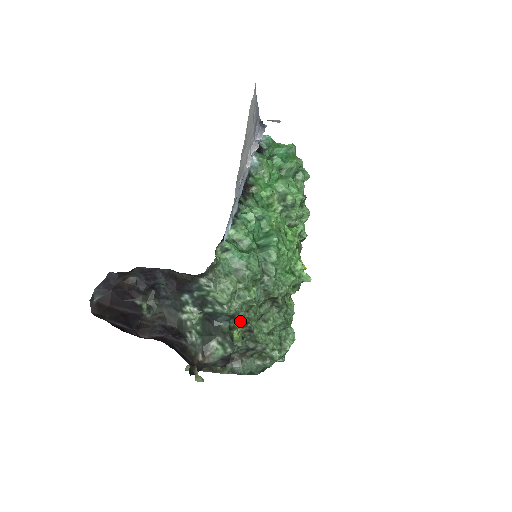
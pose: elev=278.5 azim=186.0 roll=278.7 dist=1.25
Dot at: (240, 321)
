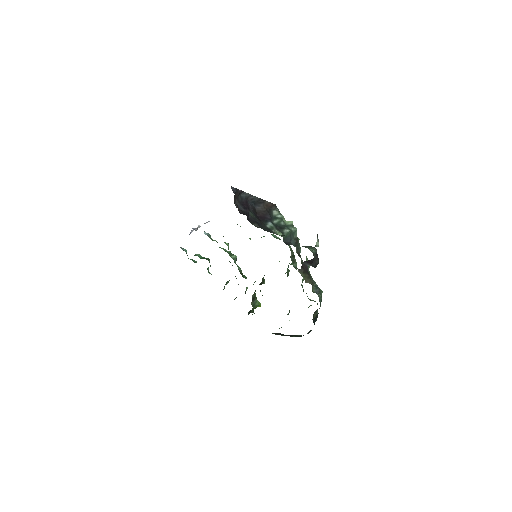
Dot at: (298, 252)
